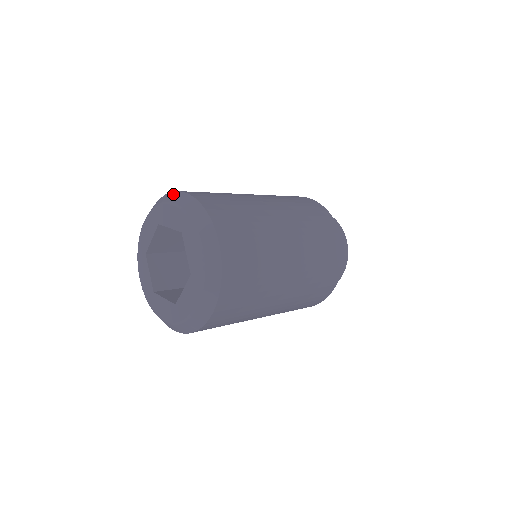
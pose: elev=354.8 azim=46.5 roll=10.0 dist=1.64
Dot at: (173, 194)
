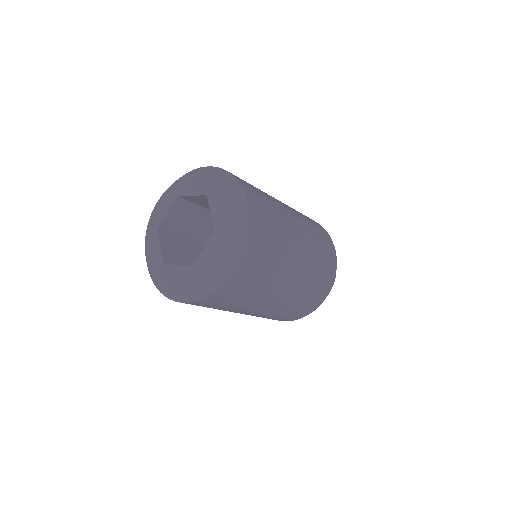
Dot at: occluded
